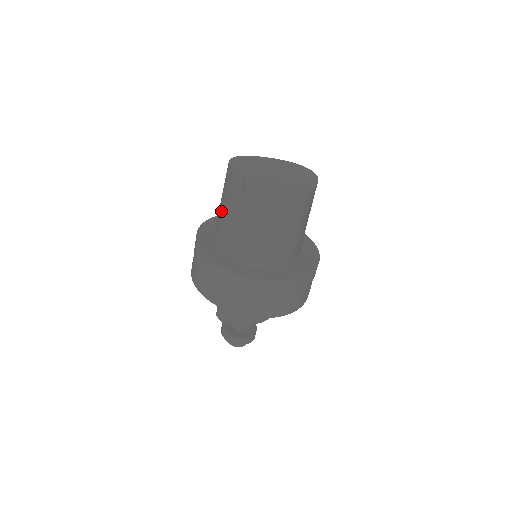
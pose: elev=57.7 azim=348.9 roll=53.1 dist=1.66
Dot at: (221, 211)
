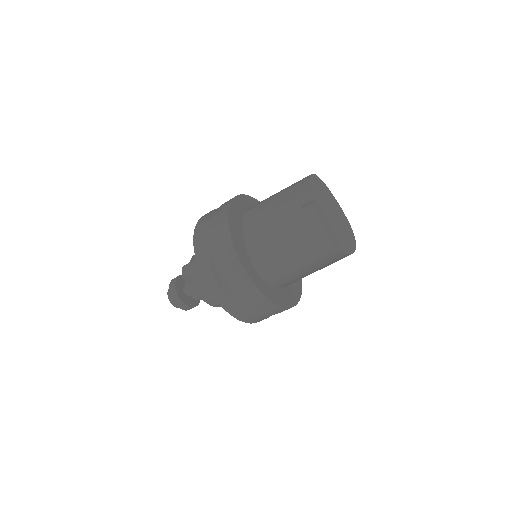
Dot at: (269, 202)
